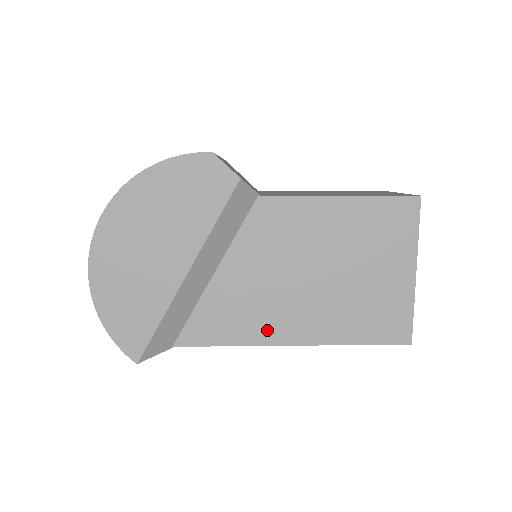
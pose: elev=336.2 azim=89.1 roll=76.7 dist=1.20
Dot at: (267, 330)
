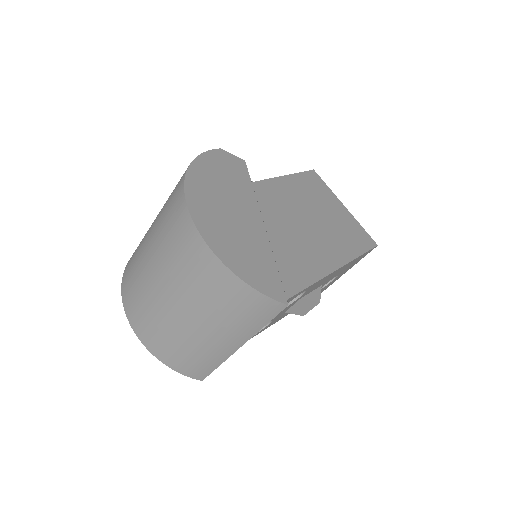
Dot at: (322, 263)
